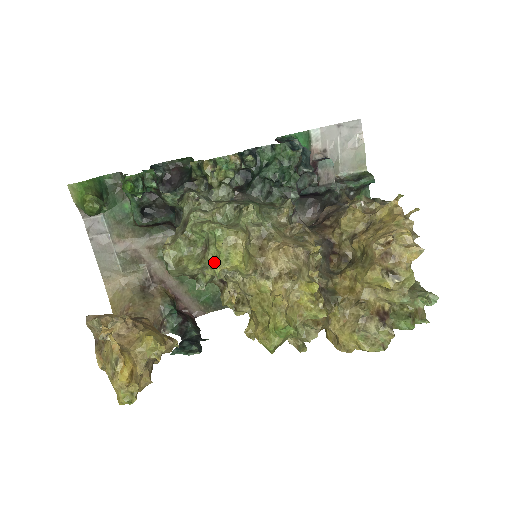
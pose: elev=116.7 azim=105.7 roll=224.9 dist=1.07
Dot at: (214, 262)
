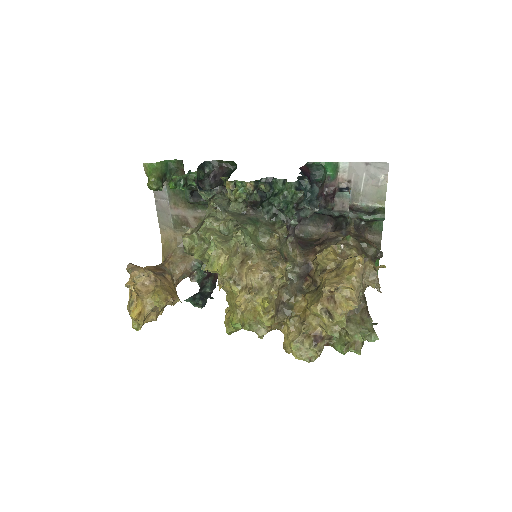
Dot at: occluded
